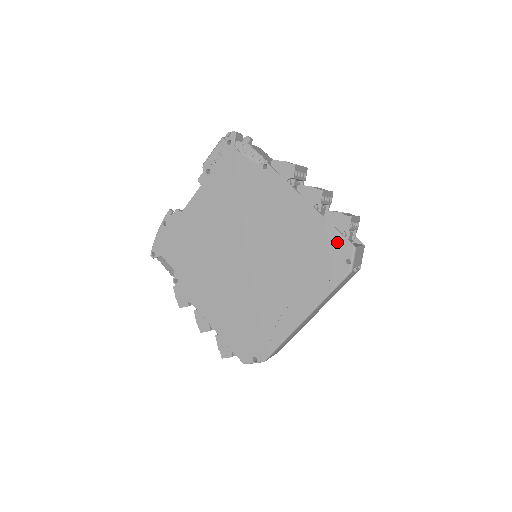
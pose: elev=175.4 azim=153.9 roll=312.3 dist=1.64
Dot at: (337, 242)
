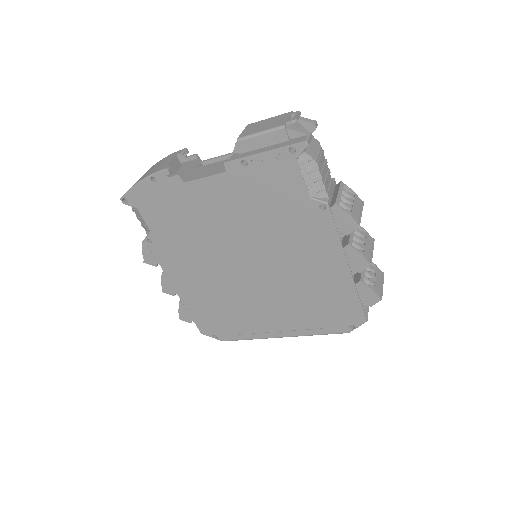
Dot at: (353, 310)
